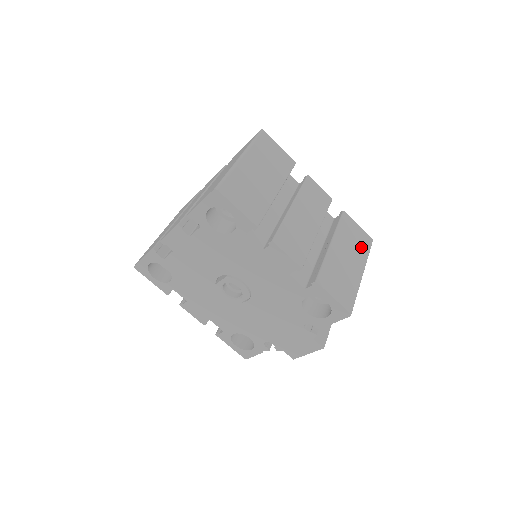
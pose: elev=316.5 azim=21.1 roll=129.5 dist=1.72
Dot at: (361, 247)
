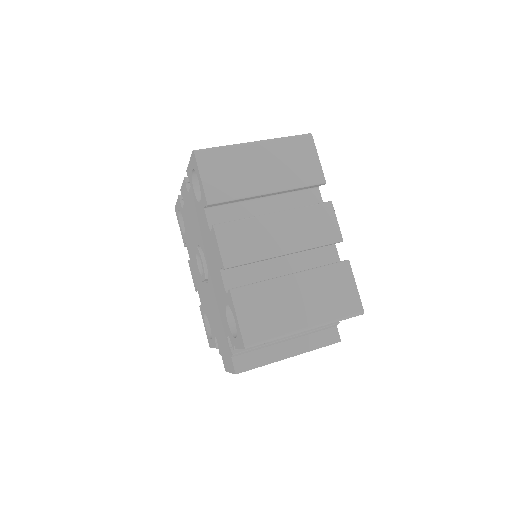
Dot at: (335, 306)
